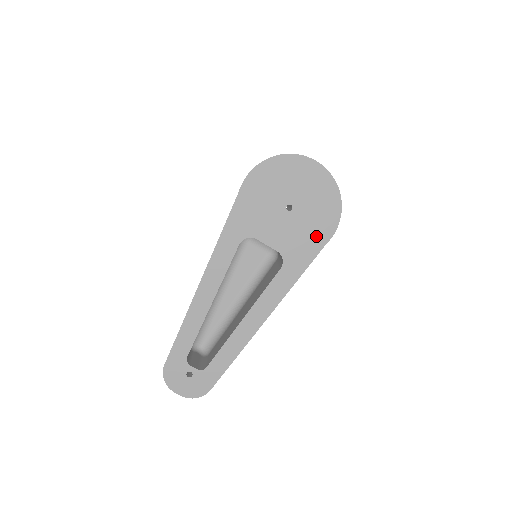
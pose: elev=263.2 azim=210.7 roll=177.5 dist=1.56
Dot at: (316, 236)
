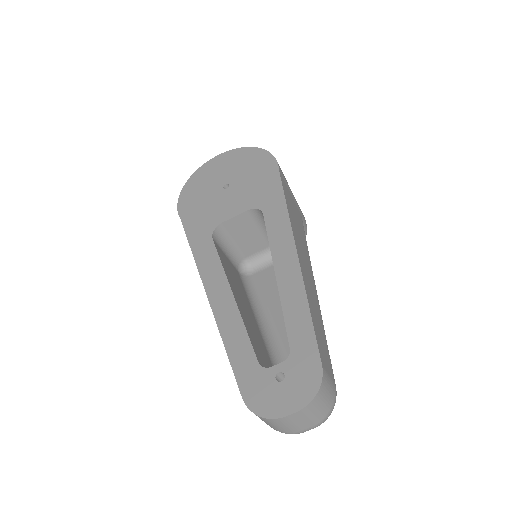
Dot at: (265, 175)
